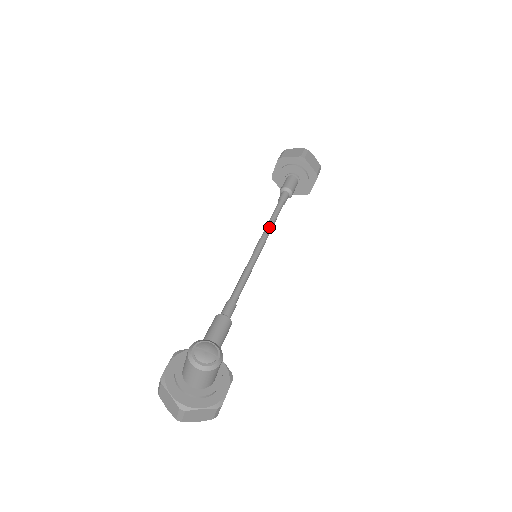
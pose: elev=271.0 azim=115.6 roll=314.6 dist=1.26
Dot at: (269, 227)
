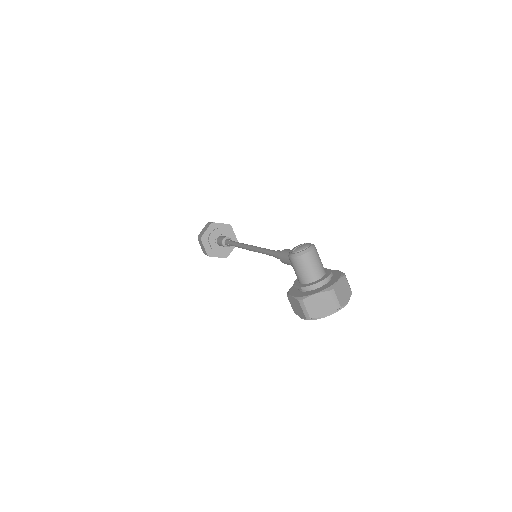
Dot at: (243, 244)
